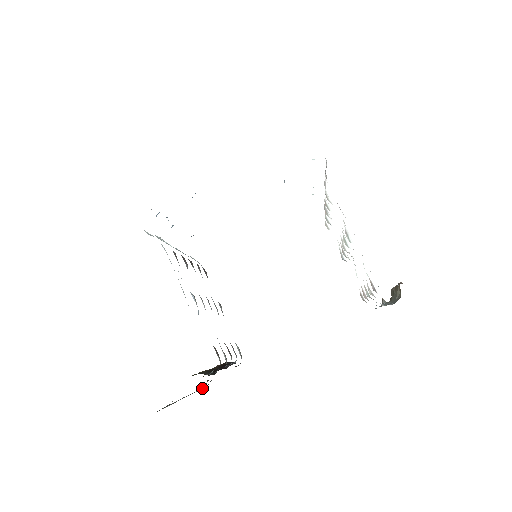
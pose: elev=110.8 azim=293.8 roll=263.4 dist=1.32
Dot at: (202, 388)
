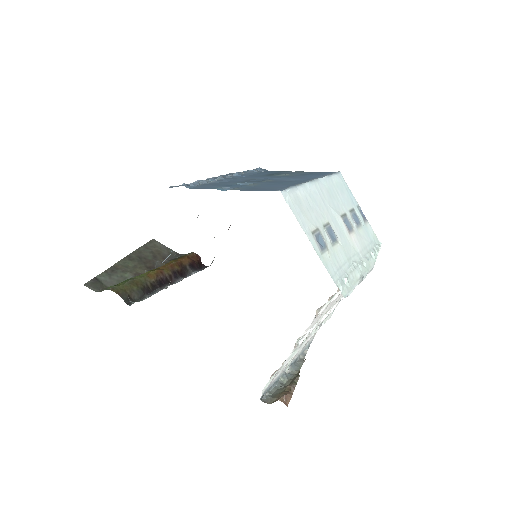
Dot at: occluded
